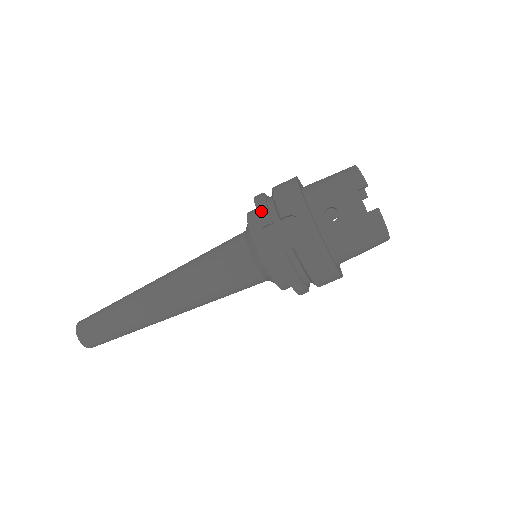
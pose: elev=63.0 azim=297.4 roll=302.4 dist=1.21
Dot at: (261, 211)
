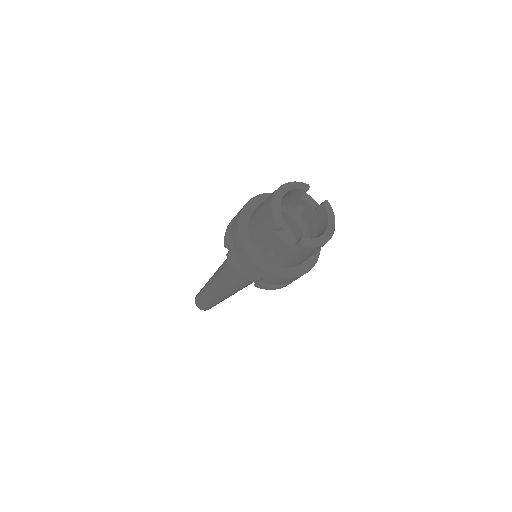
Dot at: (229, 259)
